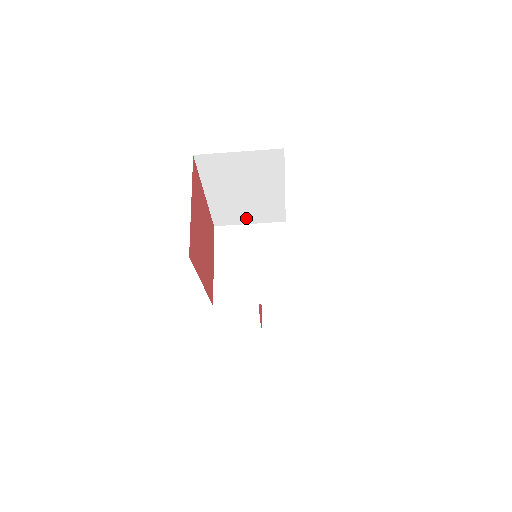
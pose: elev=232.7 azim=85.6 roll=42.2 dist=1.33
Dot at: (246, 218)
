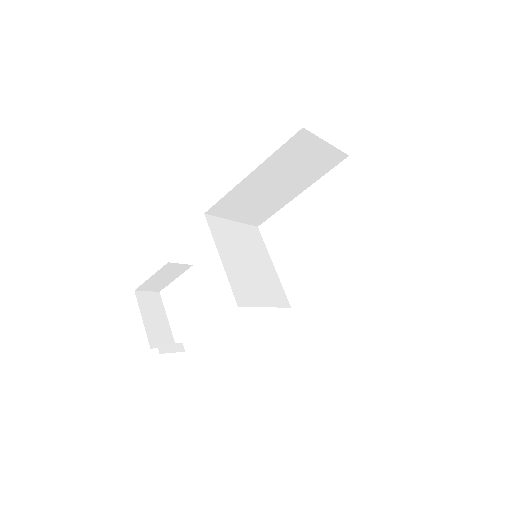
Dot at: (239, 213)
